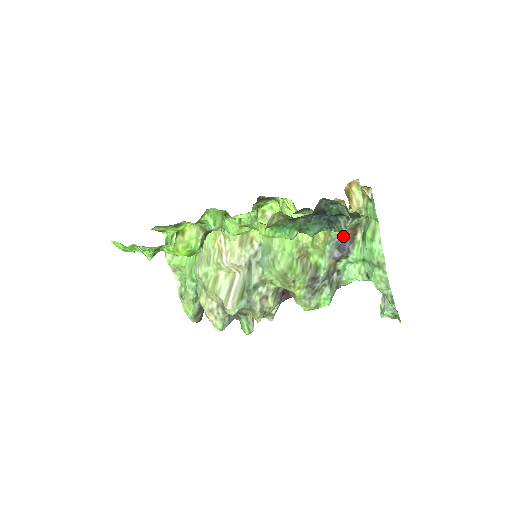
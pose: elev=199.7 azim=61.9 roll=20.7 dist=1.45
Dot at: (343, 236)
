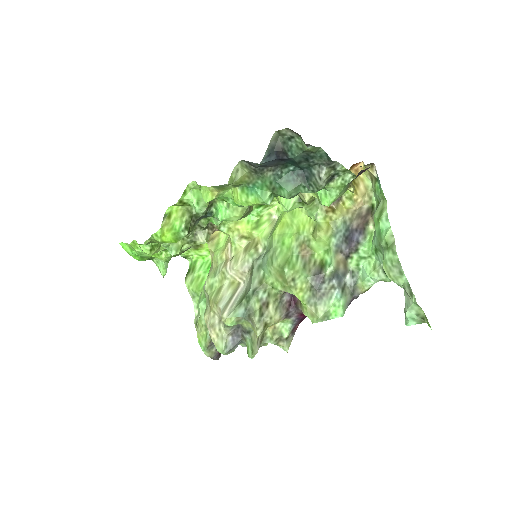
Dot at: (350, 226)
